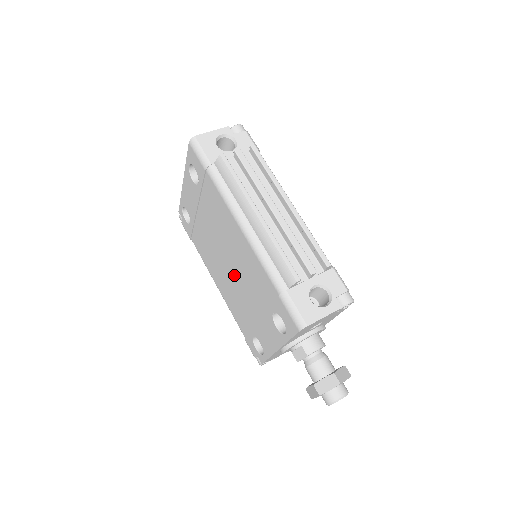
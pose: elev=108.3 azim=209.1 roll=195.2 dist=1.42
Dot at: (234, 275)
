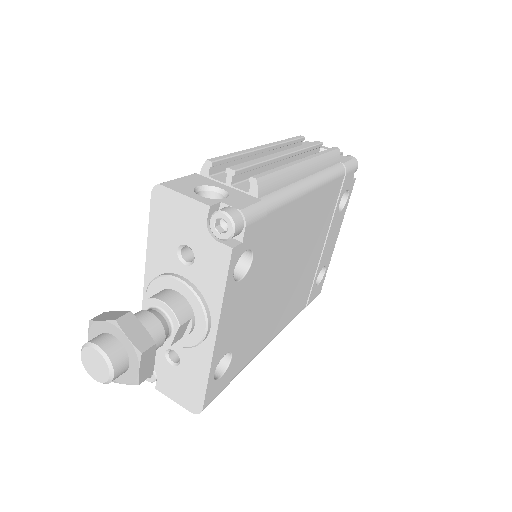
Dot at: occluded
